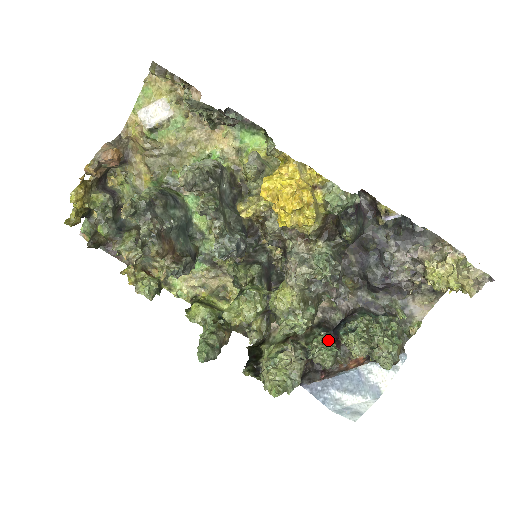
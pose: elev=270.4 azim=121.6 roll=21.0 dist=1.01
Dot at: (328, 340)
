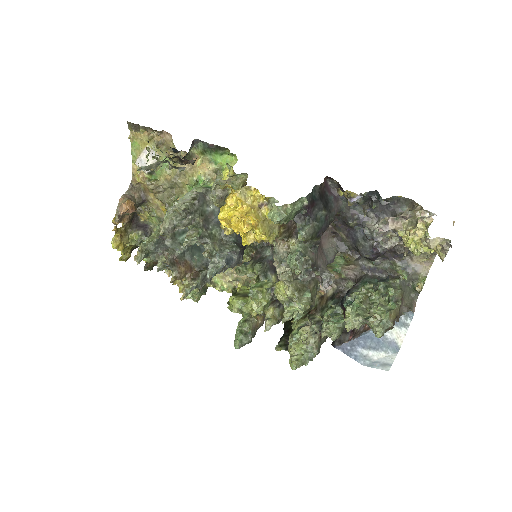
Dot at: (337, 312)
